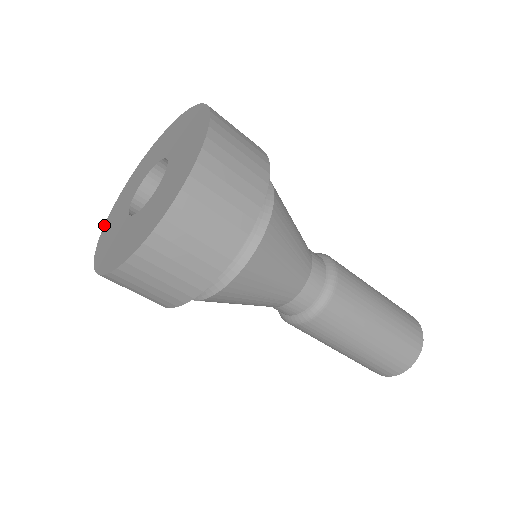
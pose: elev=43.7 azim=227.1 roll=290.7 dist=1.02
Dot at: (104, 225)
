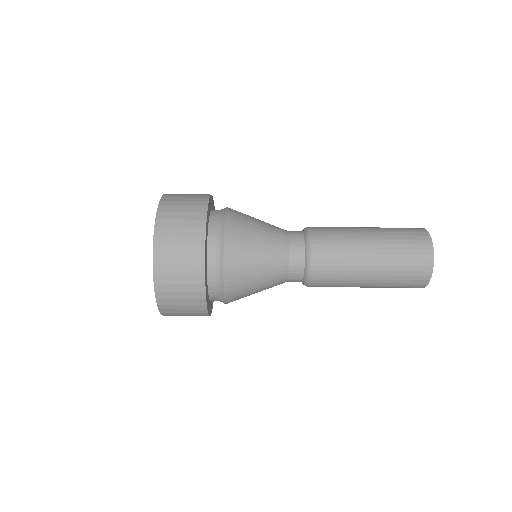
Dot at: occluded
